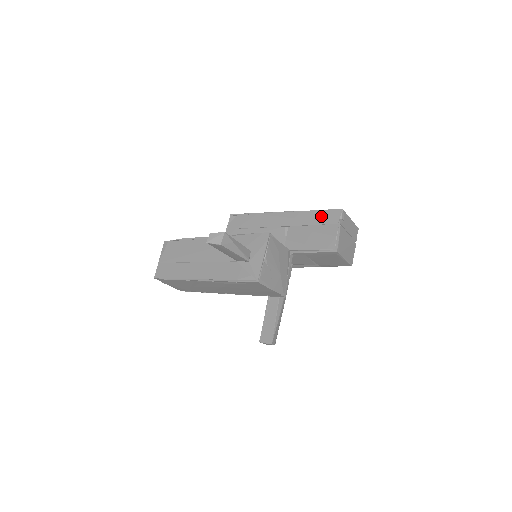
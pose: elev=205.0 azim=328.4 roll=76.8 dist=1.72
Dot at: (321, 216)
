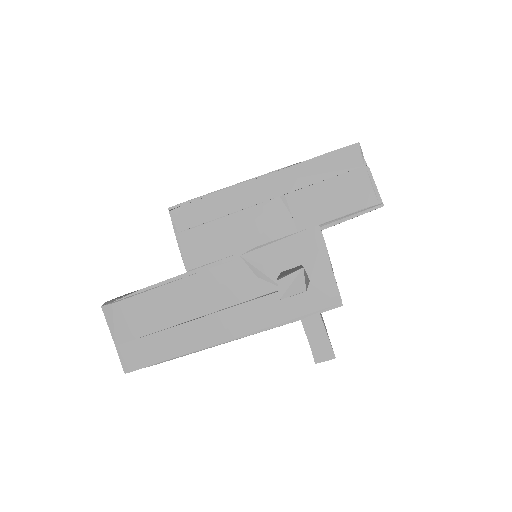
Dot at: (331, 163)
